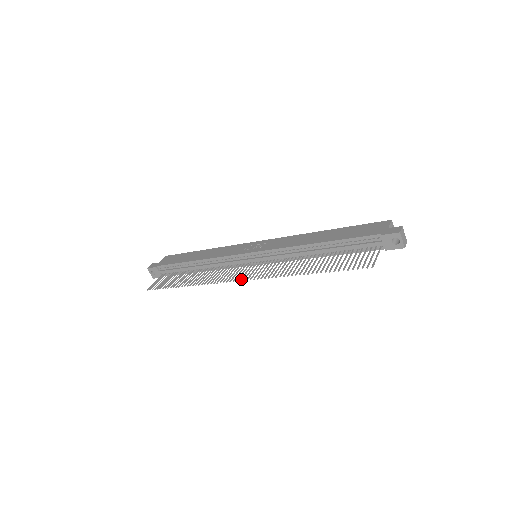
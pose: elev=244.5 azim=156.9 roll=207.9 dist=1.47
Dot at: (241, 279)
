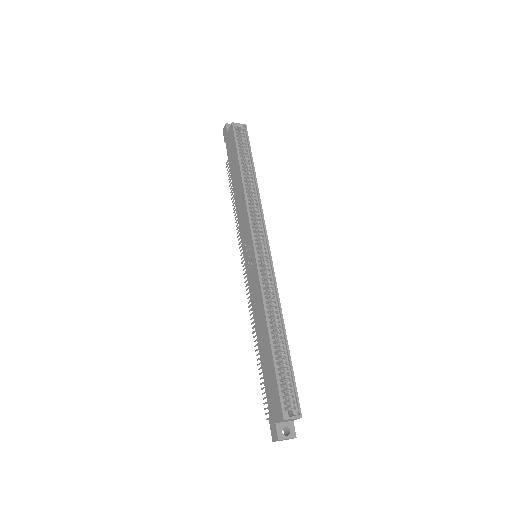
Dot at: (244, 274)
